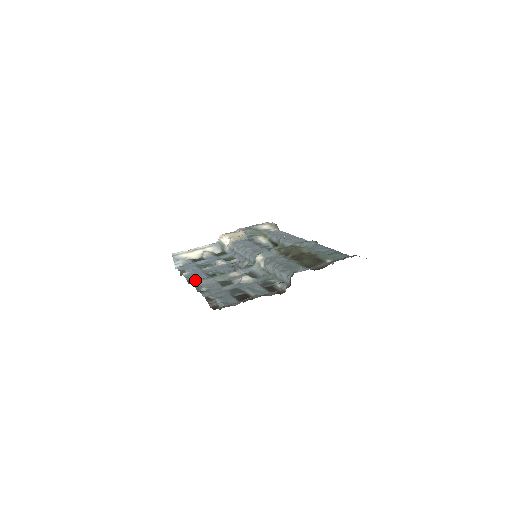
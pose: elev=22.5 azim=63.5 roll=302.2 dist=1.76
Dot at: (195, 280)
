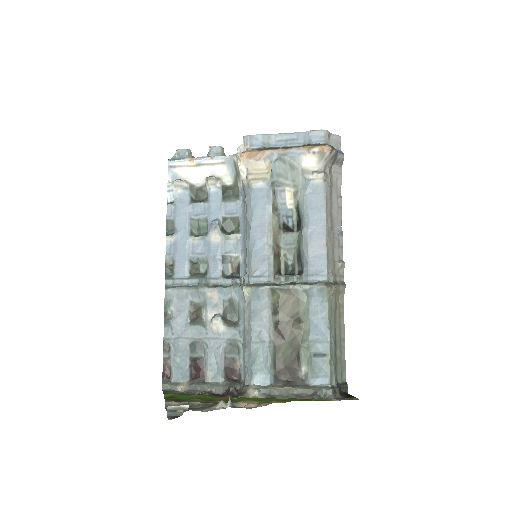
Dot at: (173, 270)
